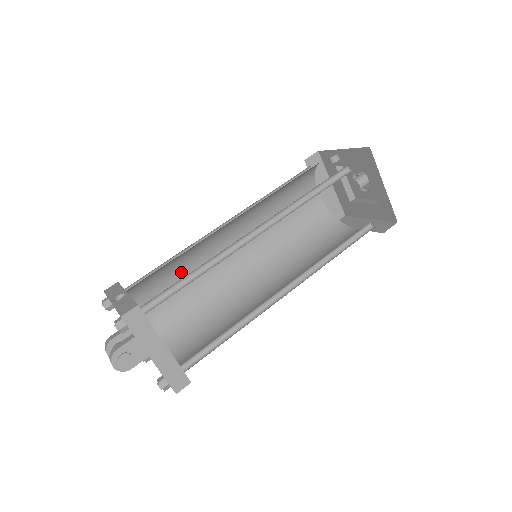
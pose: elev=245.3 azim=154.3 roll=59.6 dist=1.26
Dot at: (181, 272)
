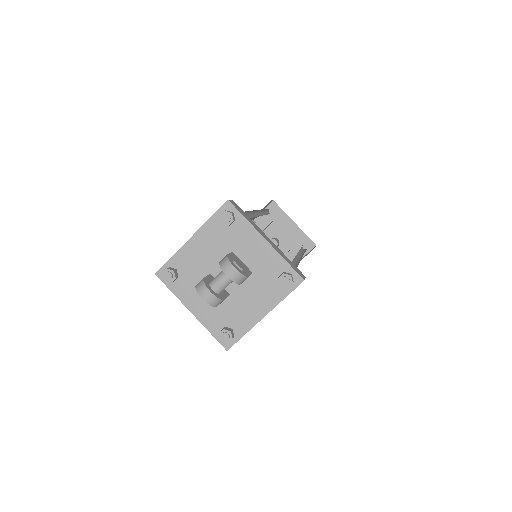
Dot at: occluded
